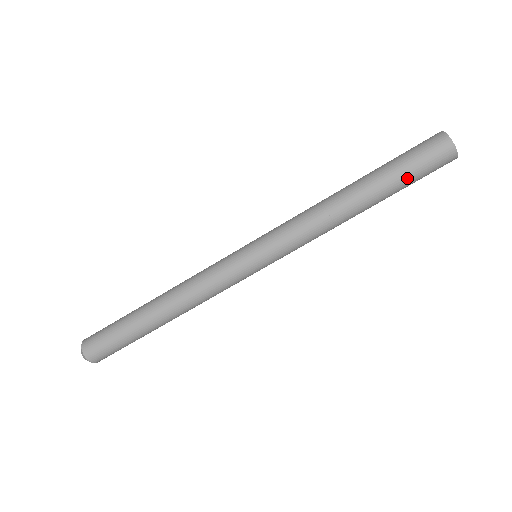
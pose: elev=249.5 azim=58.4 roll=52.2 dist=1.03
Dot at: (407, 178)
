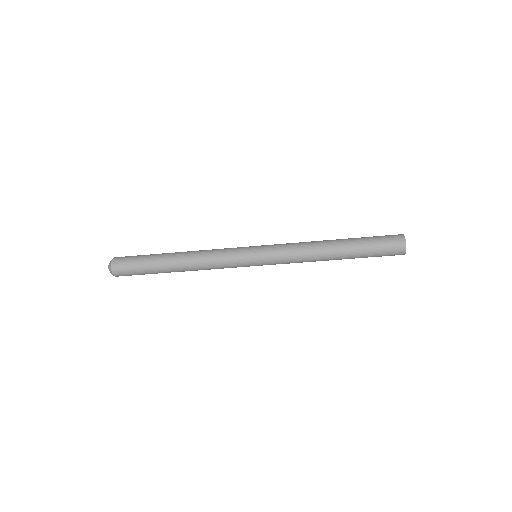
Dot at: (370, 251)
